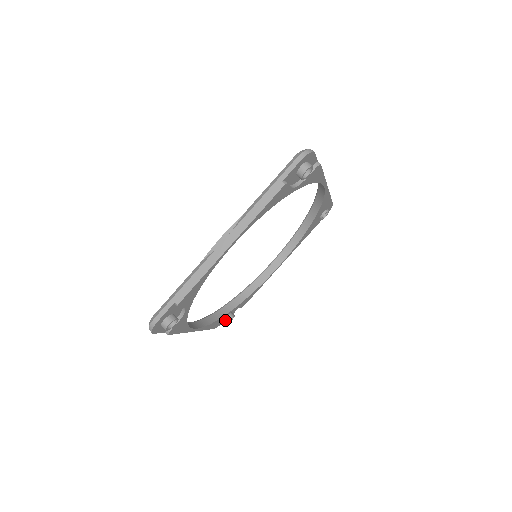
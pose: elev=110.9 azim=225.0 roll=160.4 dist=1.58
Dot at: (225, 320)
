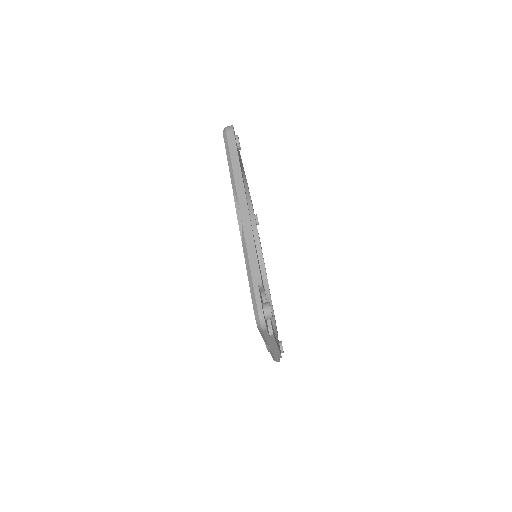
Dot at: occluded
